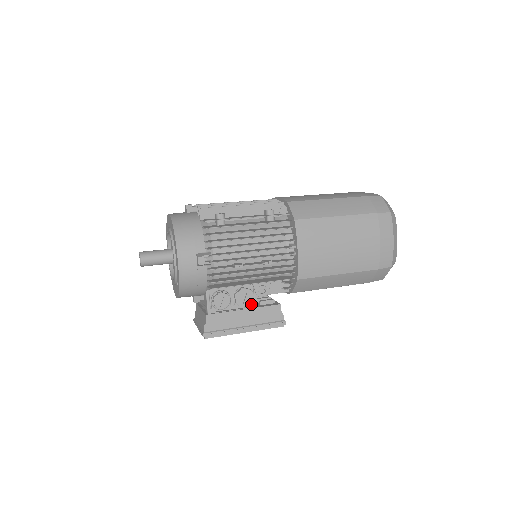
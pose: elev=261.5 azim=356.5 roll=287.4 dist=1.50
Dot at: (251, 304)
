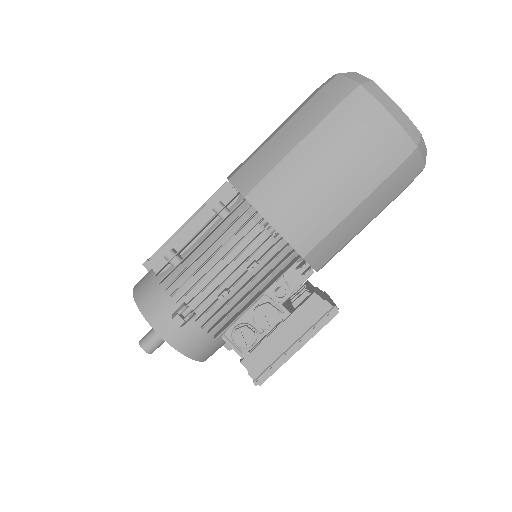
Dot at: (281, 316)
